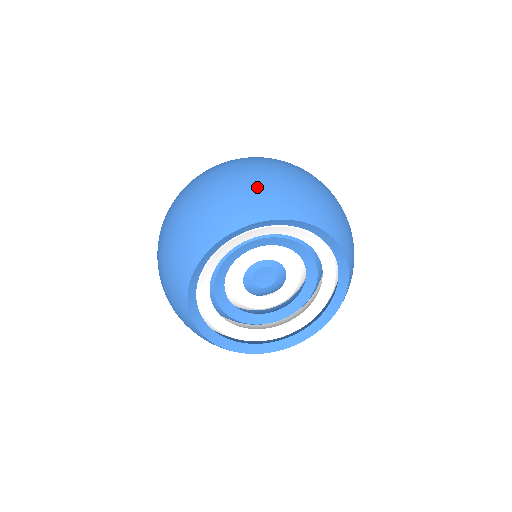
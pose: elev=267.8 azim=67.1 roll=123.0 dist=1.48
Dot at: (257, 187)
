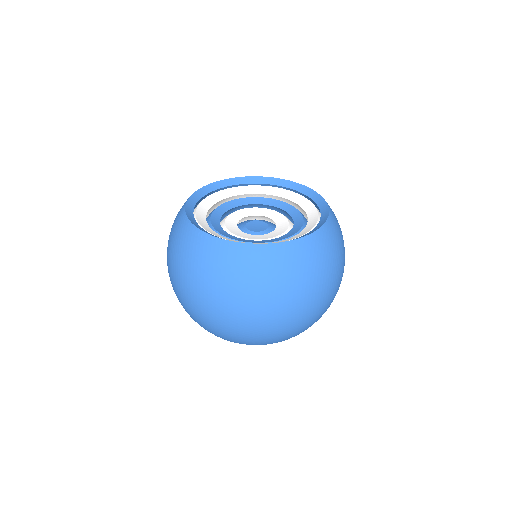
Dot at: occluded
